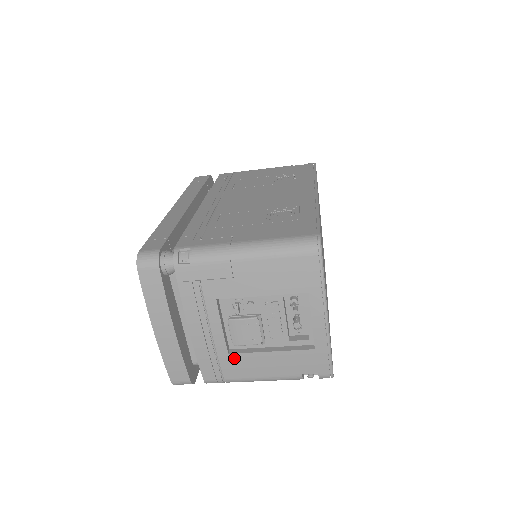
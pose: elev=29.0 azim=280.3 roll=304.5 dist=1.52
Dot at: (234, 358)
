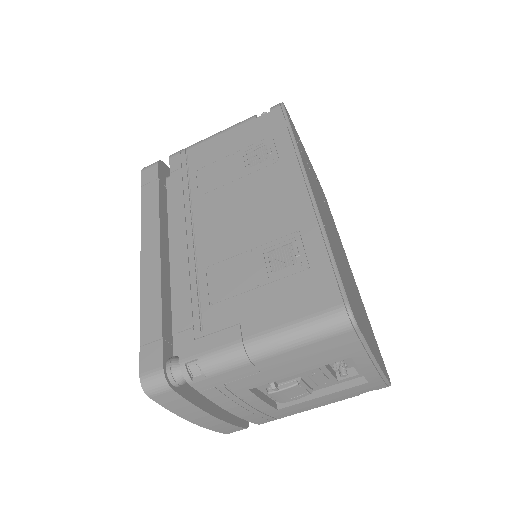
Dot at: (284, 409)
